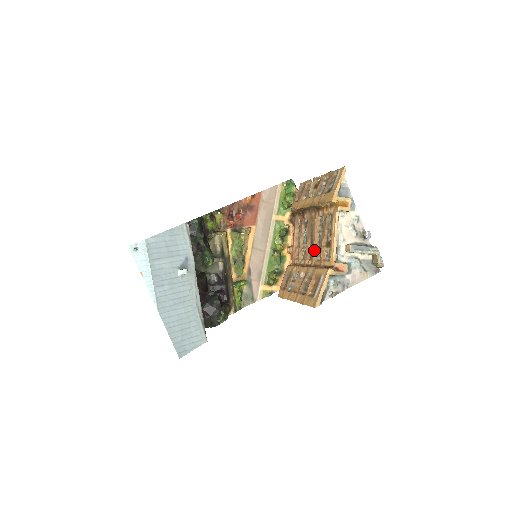
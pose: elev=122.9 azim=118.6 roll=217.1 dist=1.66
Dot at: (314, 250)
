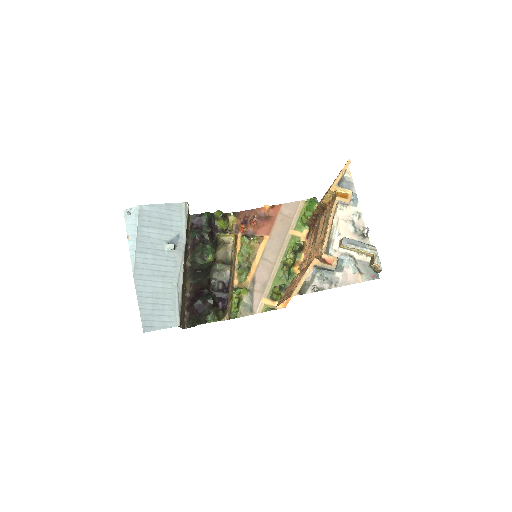
Dot at: (313, 252)
